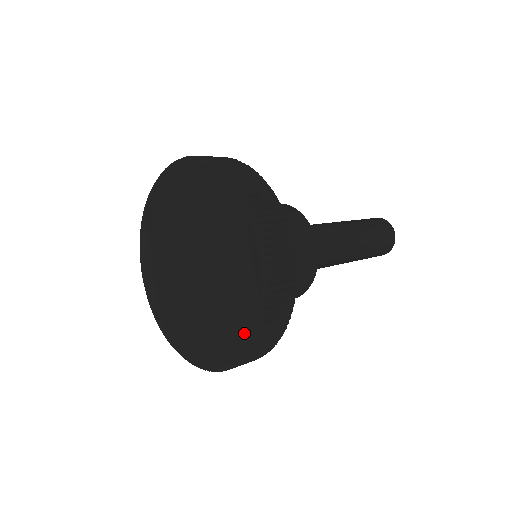
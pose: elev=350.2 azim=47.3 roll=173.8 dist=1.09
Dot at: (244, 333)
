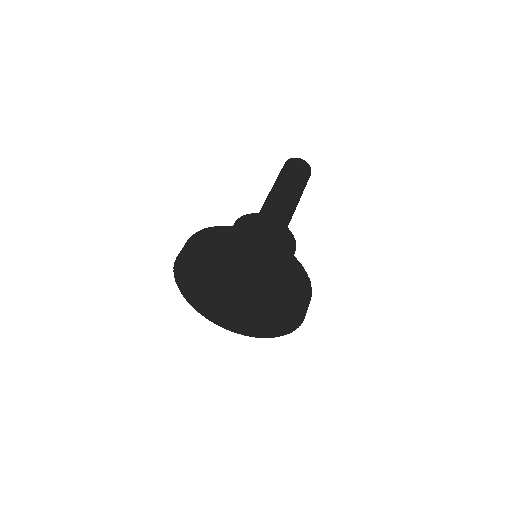
Dot at: (248, 334)
